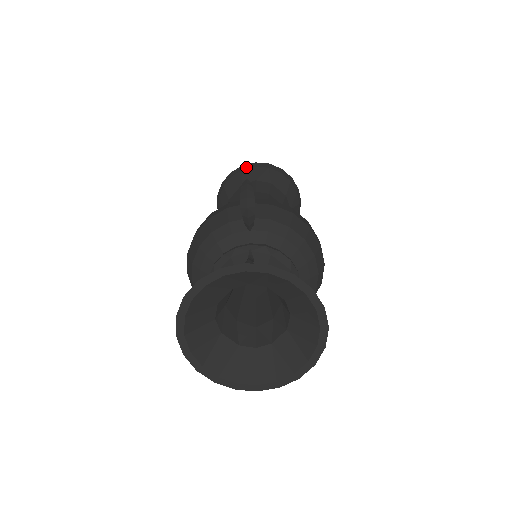
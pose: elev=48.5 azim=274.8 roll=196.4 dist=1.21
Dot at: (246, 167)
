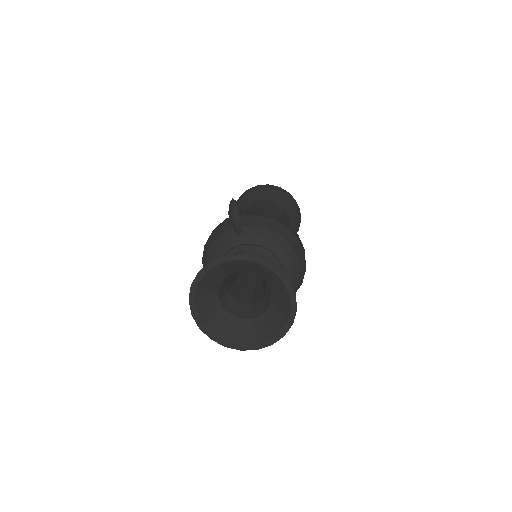
Dot at: (250, 190)
